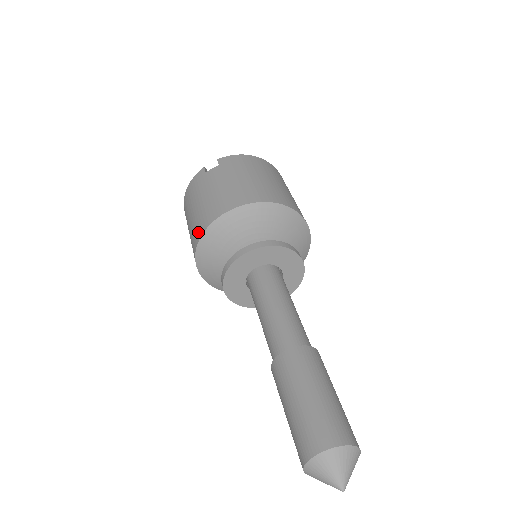
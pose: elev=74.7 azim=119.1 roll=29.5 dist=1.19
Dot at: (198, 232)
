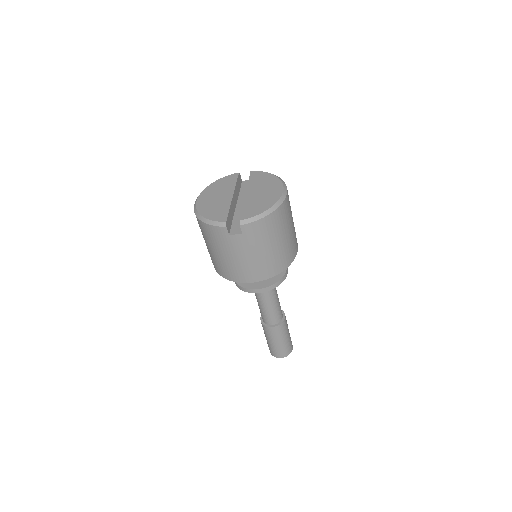
Dot at: (223, 274)
